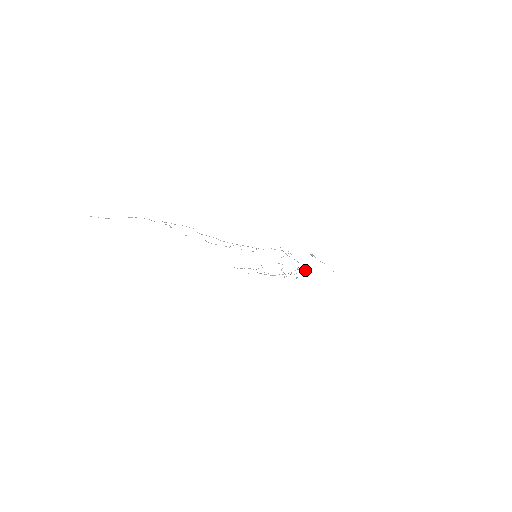
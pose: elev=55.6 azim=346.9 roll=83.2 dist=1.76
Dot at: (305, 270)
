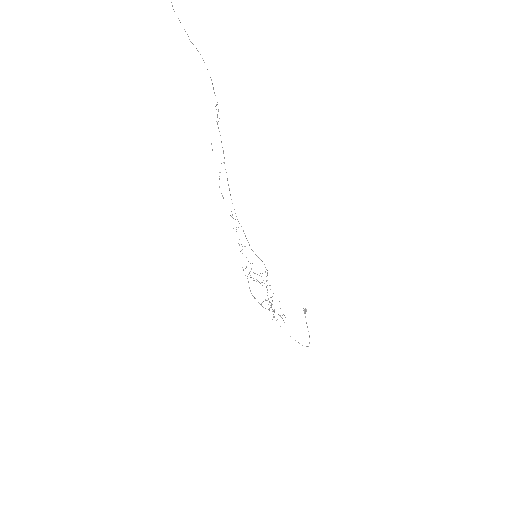
Dot at: occluded
